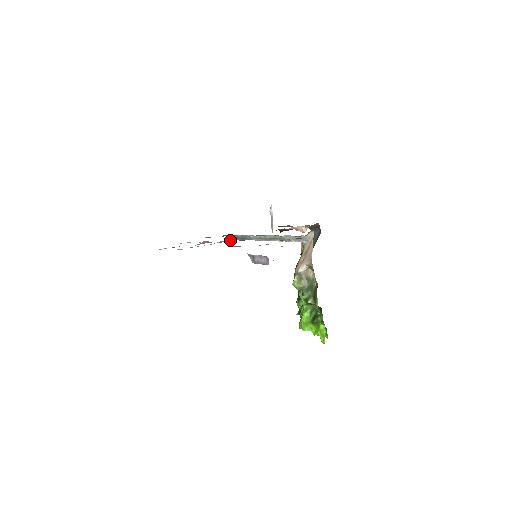
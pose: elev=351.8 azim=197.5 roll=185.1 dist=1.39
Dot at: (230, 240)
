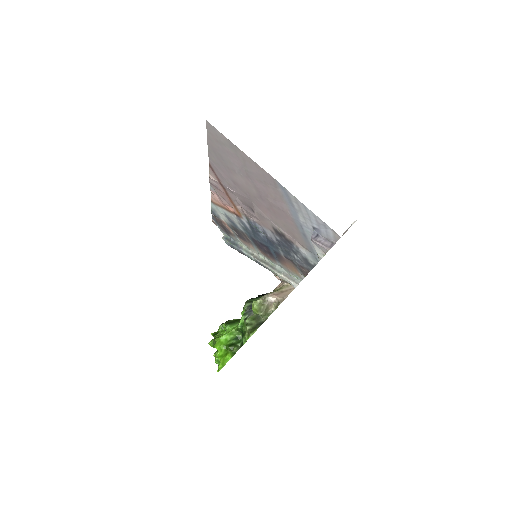
Dot at: (259, 225)
